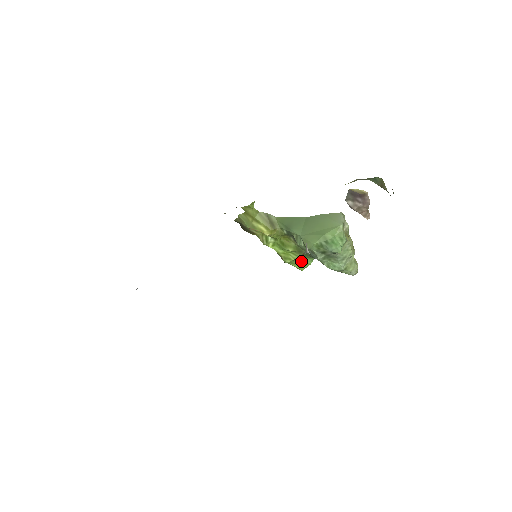
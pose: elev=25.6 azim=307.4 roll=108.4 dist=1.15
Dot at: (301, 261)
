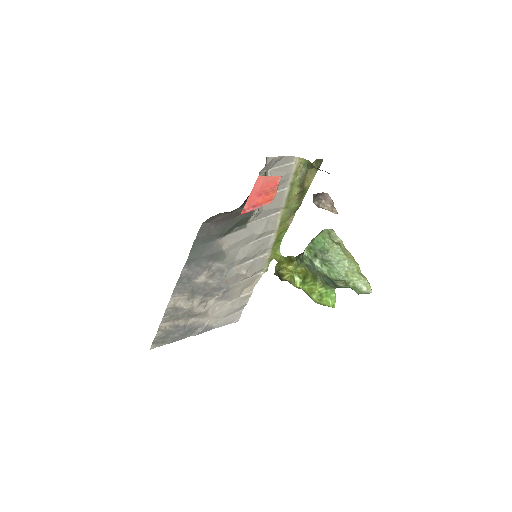
Dot at: (325, 295)
